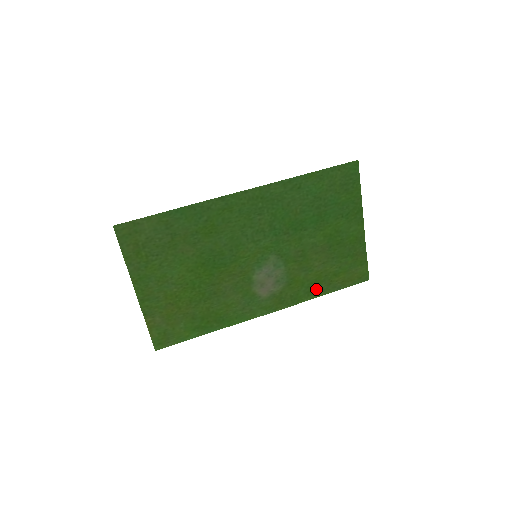
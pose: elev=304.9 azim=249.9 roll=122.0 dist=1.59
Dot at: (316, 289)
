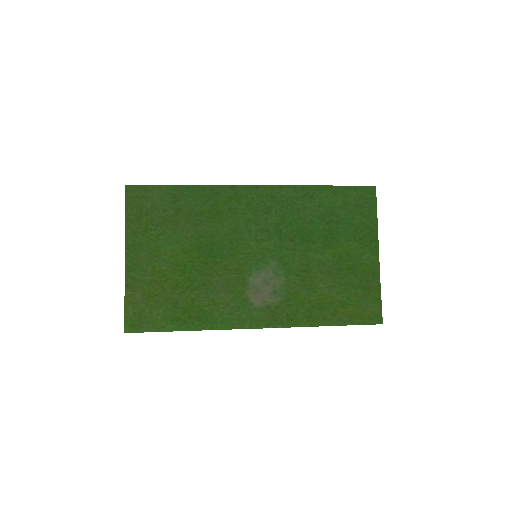
Dot at: (318, 316)
